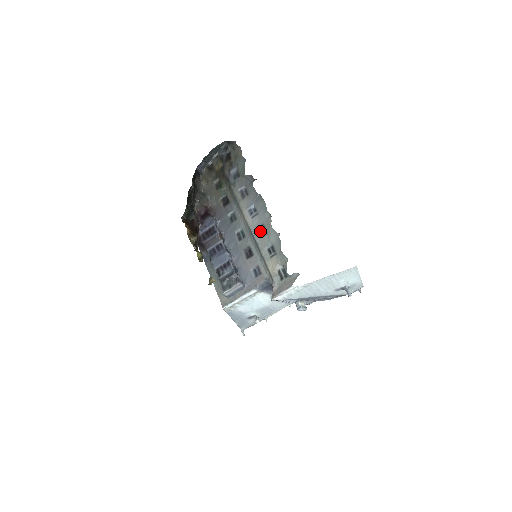
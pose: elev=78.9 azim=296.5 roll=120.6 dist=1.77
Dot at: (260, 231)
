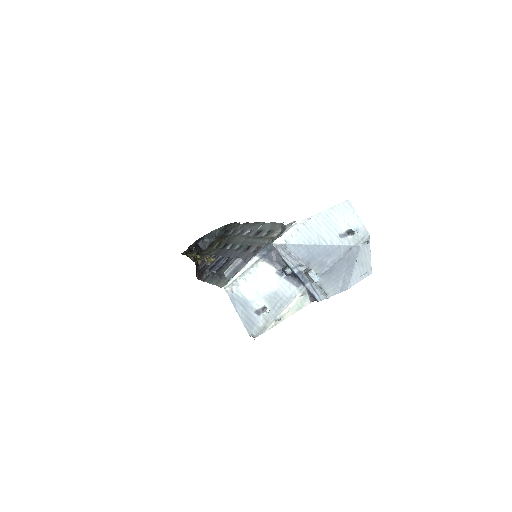
Dot at: (256, 234)
